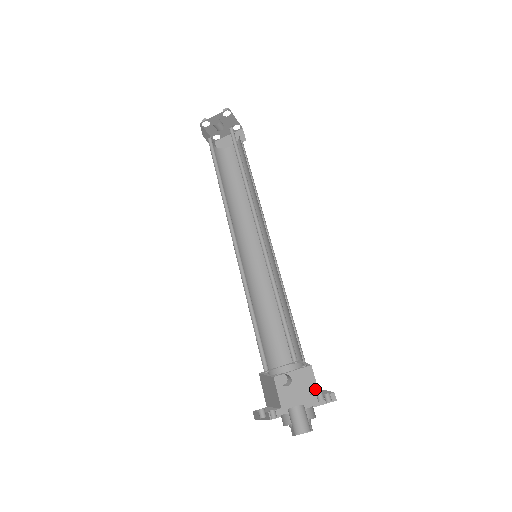
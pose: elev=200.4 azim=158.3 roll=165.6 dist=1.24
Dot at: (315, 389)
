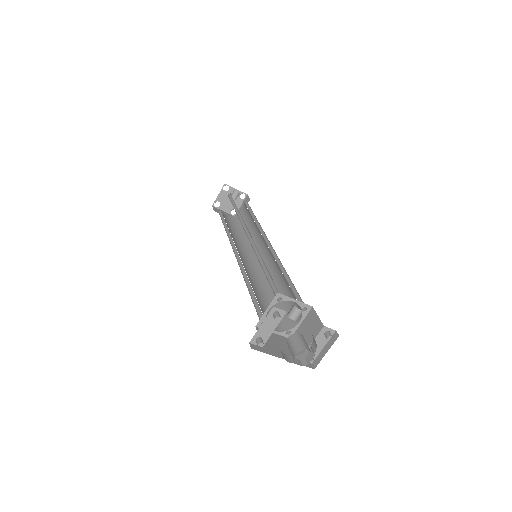
Dot at: occluded
